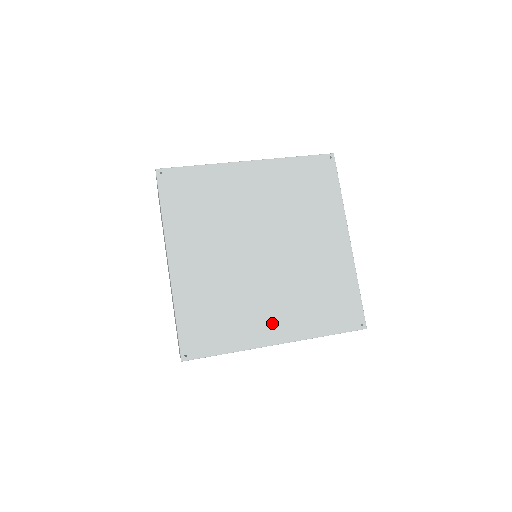
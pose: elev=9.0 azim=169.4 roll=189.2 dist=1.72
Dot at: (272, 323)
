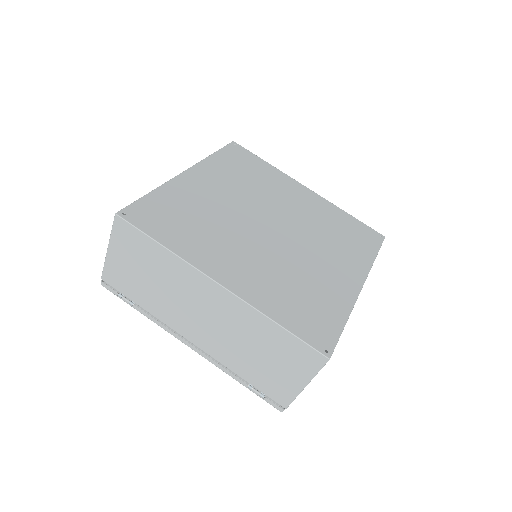
Dot at: (341, 274)
